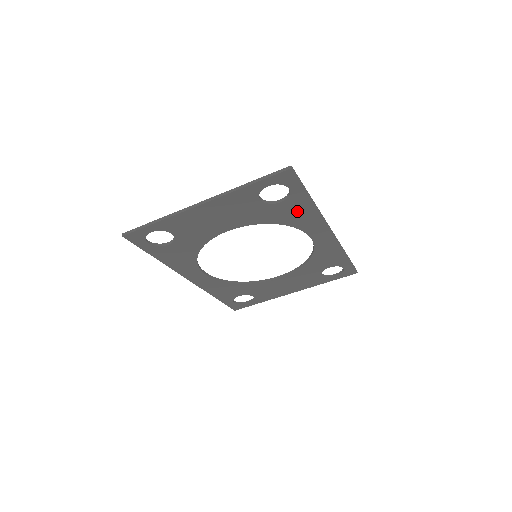
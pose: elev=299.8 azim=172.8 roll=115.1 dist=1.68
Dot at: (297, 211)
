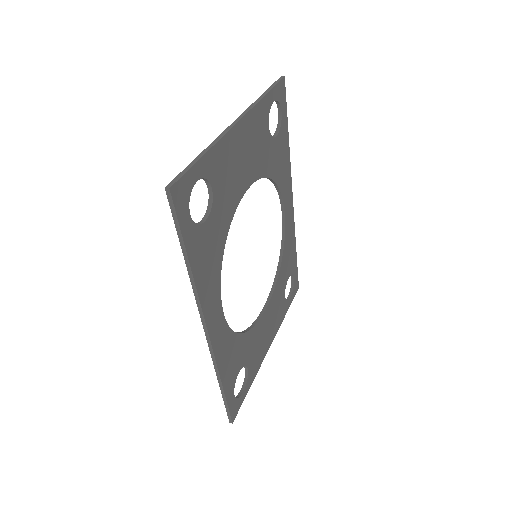
Dot at: (282, 157)
